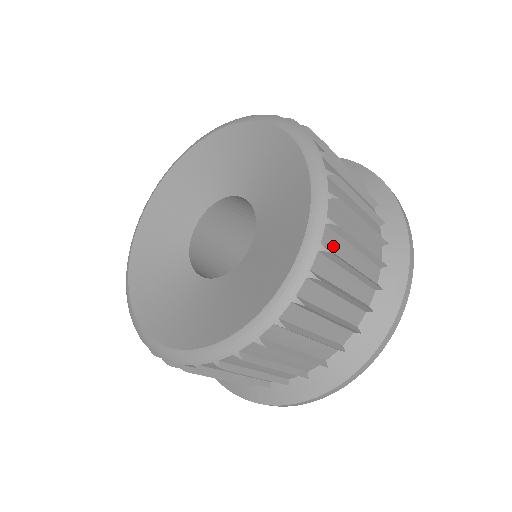
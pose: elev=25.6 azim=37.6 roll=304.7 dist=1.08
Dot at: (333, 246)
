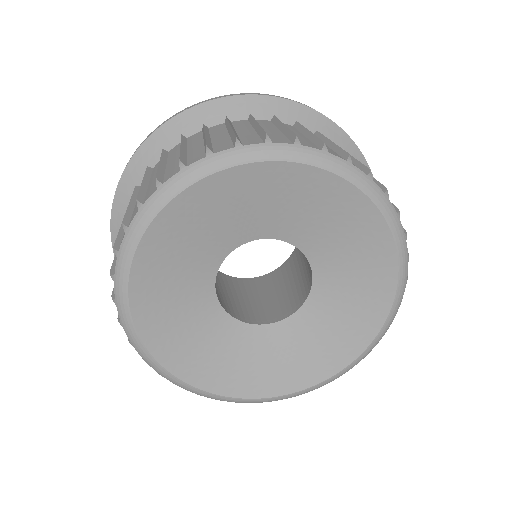
Dot at: occluded
